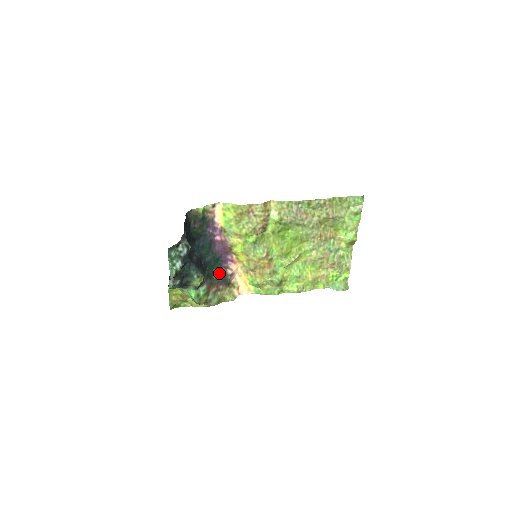
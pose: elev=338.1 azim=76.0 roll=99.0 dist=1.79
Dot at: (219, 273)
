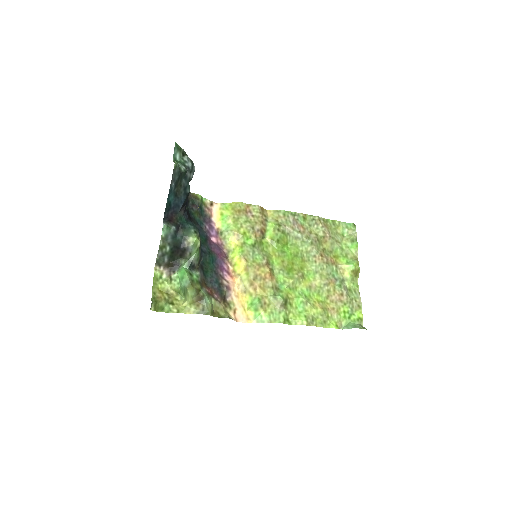
Dot at: (214, 277)
